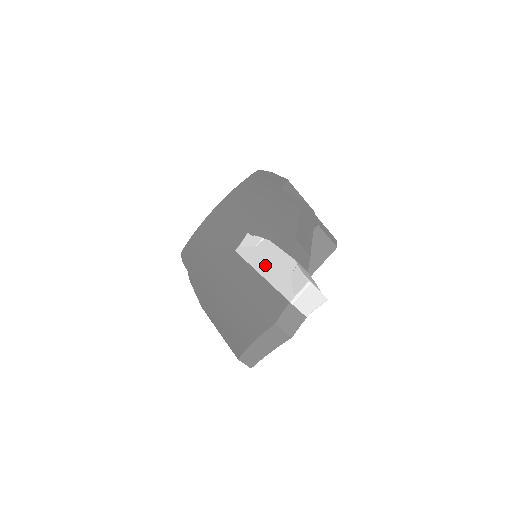
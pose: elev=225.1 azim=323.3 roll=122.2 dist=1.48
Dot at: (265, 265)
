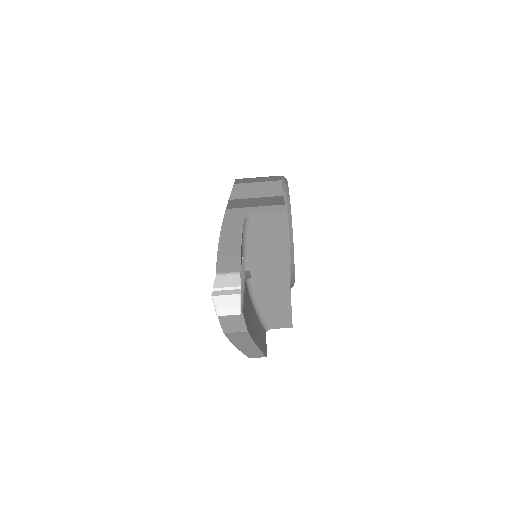
Dot at: occluded
